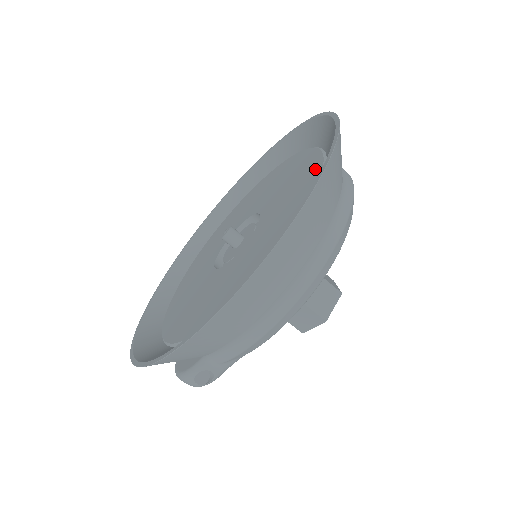
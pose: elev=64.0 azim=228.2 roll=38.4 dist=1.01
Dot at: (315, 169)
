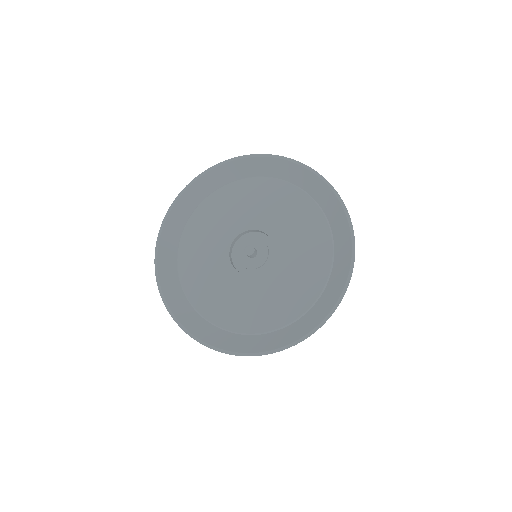
Dot at: (323, 231)
